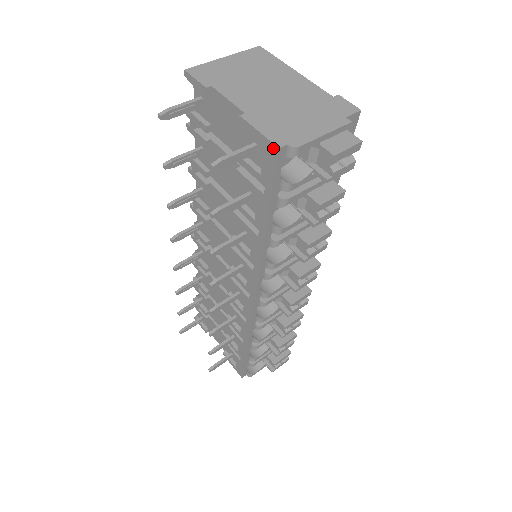
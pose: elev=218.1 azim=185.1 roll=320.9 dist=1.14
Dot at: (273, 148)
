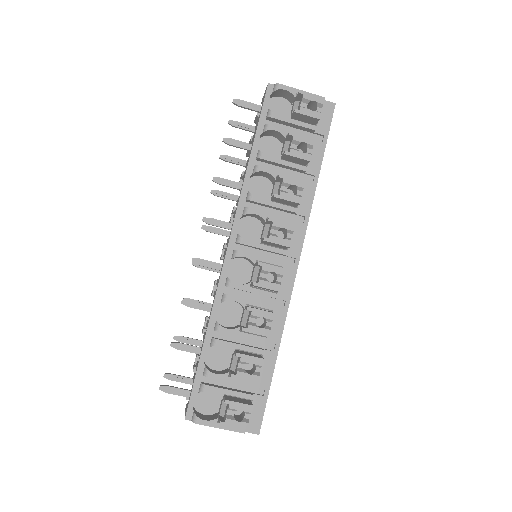
Dot at: (267, 88)
